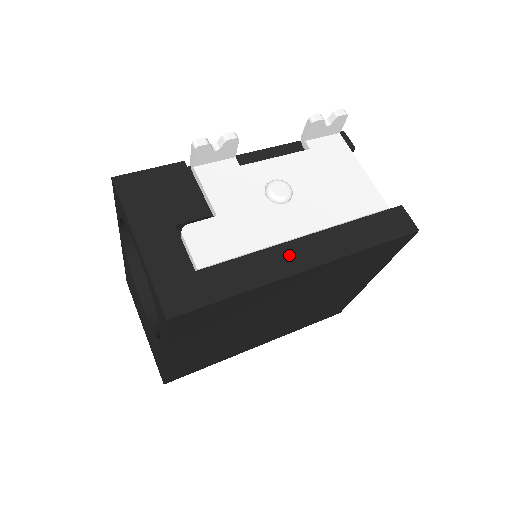
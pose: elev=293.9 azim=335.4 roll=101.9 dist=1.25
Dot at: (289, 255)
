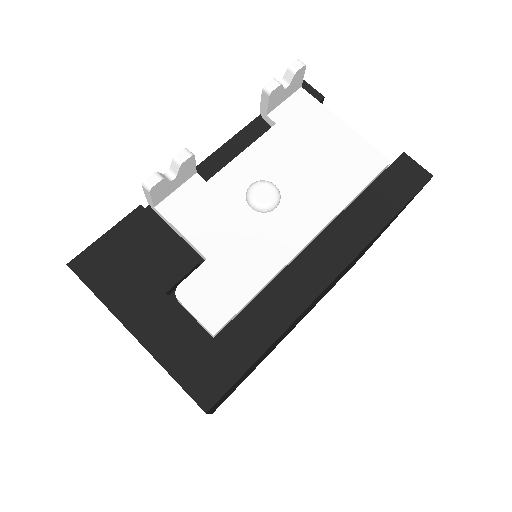
Dot at: (306, 272)
